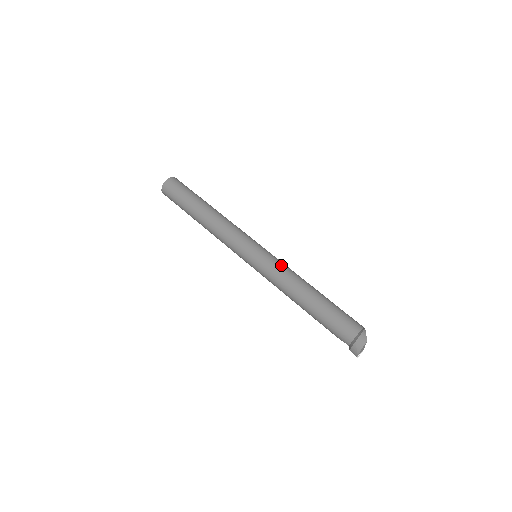
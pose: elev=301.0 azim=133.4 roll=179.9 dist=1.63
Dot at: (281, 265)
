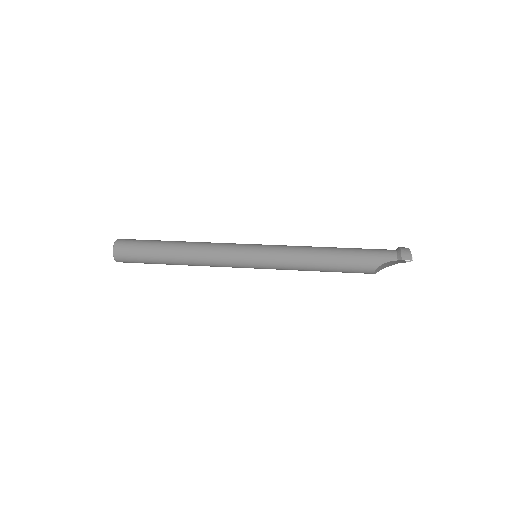
Dot at: occluded
